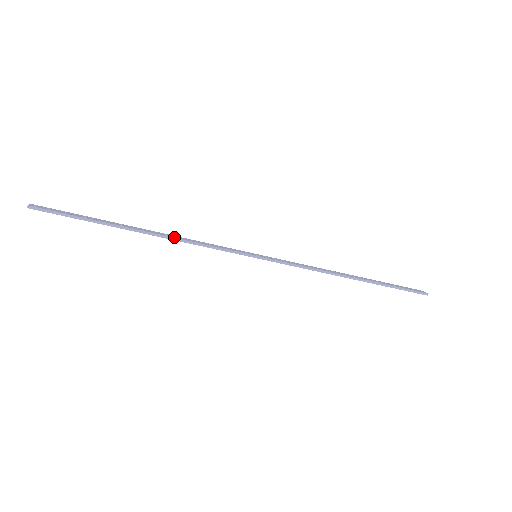
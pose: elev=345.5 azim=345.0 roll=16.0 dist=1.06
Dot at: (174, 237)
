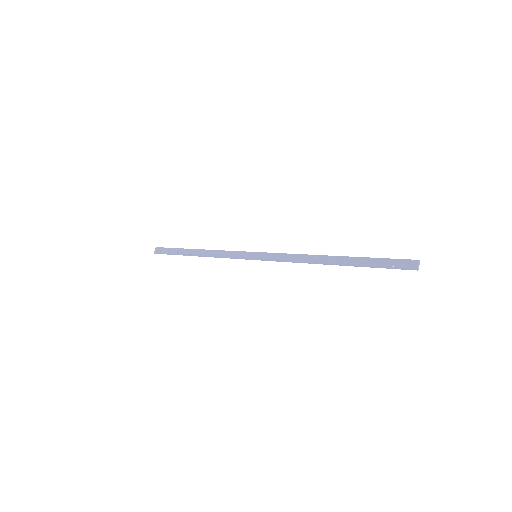
Dot at: (209, 255)
